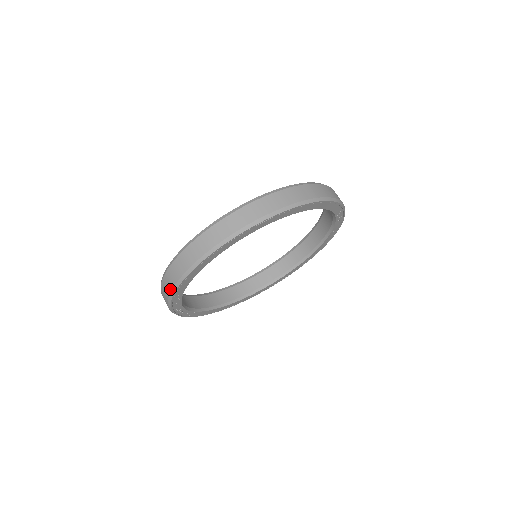
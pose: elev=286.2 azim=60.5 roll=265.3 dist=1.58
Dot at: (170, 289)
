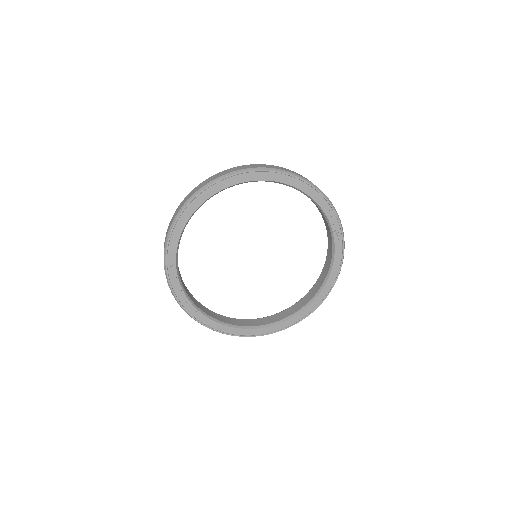
Dot at: (164, 256)
